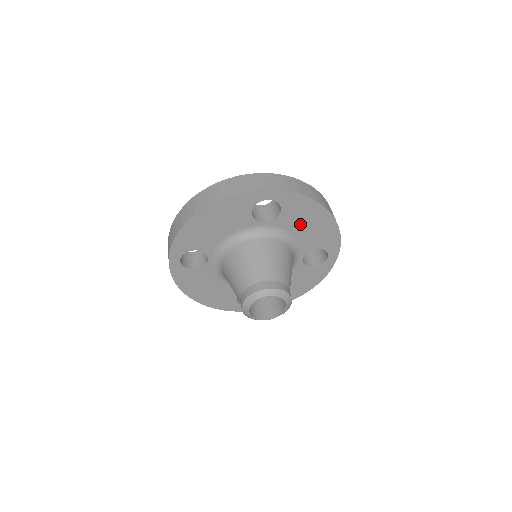
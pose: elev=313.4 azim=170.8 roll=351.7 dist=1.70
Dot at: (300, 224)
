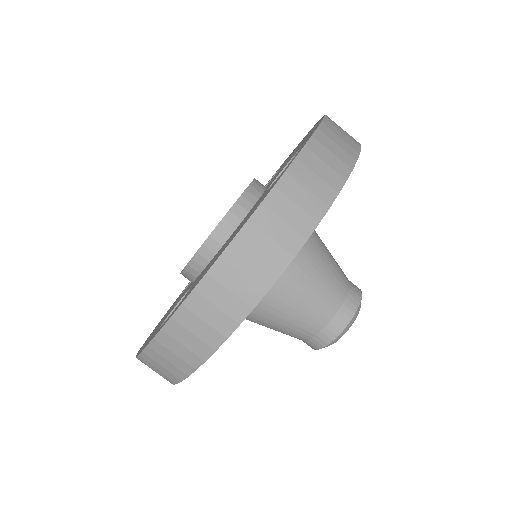
Dot at: occluded
